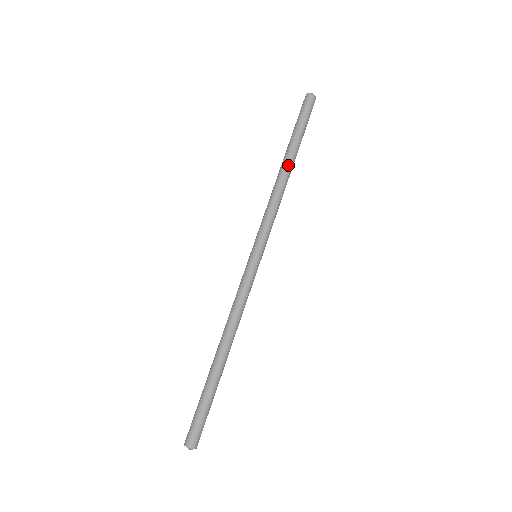
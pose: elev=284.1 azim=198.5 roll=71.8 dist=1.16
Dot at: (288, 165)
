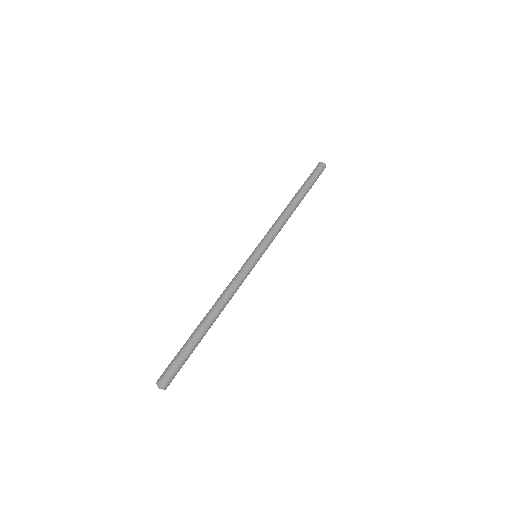
Dot at: (296, 201)
